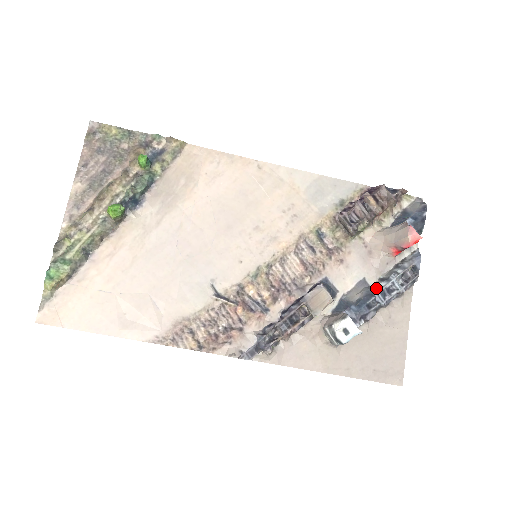
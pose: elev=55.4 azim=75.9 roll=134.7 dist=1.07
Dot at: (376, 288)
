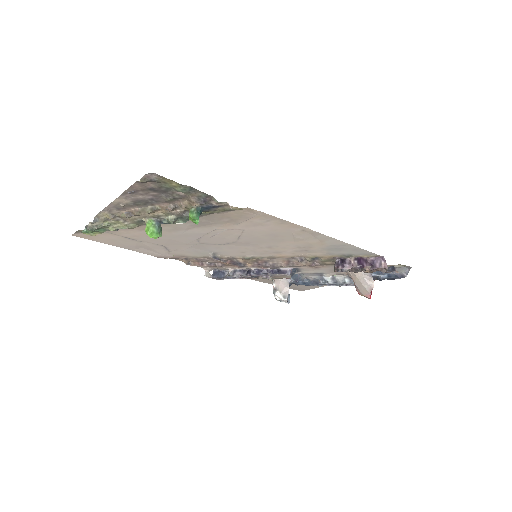
Dot at: (324, 282)
